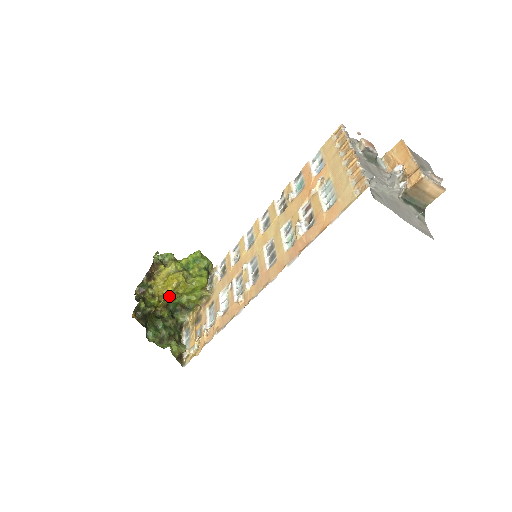
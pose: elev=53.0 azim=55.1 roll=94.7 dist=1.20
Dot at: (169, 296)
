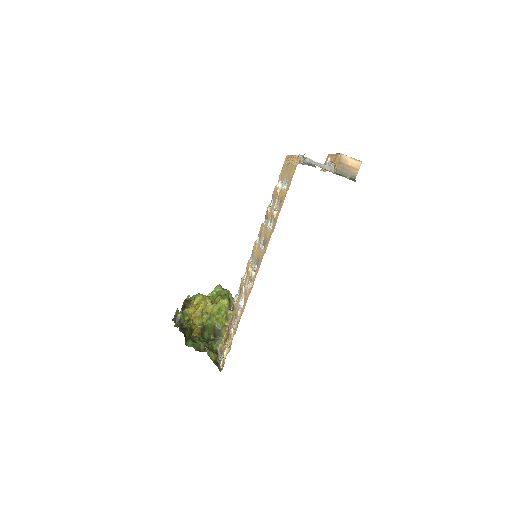
Dot at: (200, 316)
